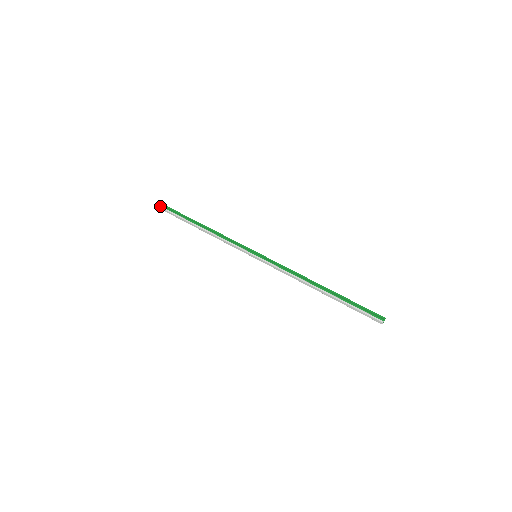
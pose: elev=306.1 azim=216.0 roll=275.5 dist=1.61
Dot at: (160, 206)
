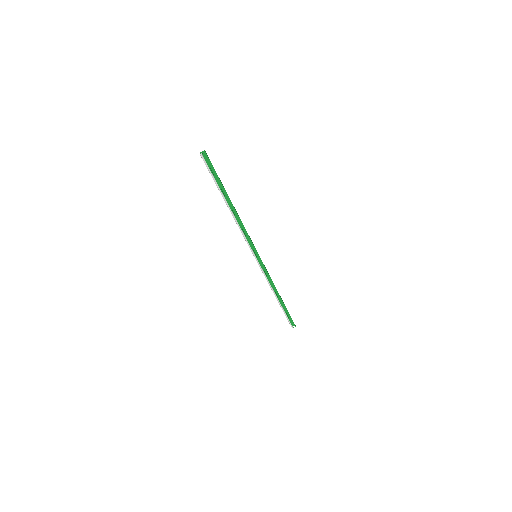
Dot at: (203, 159)
